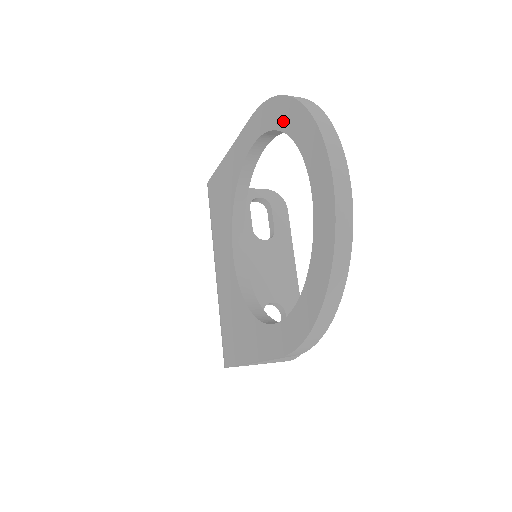
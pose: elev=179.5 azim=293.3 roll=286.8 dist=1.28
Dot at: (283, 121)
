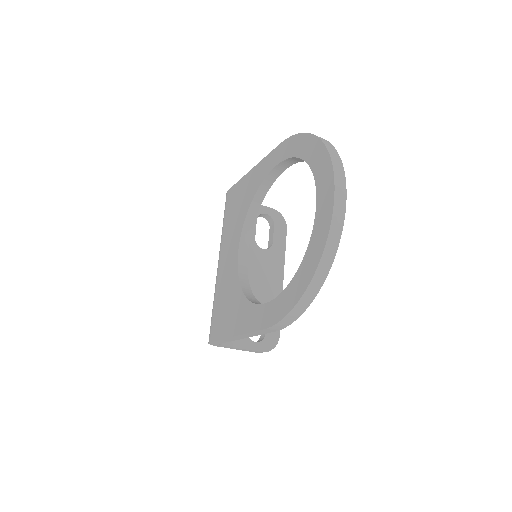
Dot at: (305, 152)
